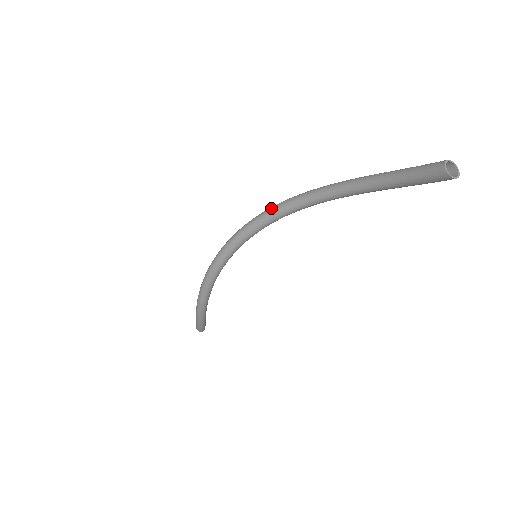
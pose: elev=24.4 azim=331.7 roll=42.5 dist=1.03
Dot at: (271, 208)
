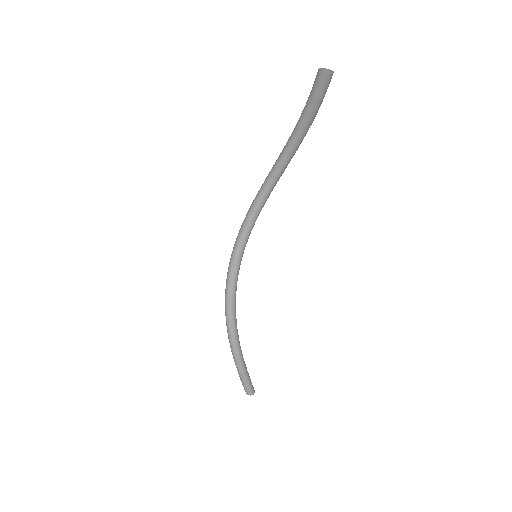
Dot at: (252, 203)
